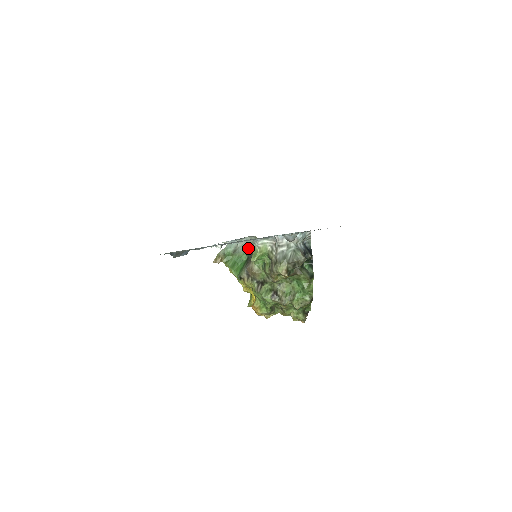
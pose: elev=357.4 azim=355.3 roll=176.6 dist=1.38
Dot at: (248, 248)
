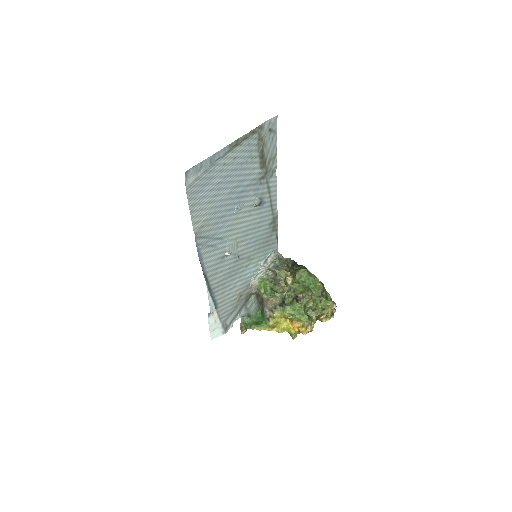
Dot at: (256, 308)
